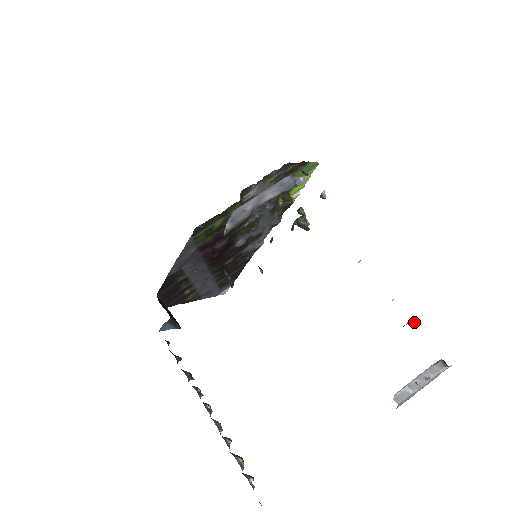
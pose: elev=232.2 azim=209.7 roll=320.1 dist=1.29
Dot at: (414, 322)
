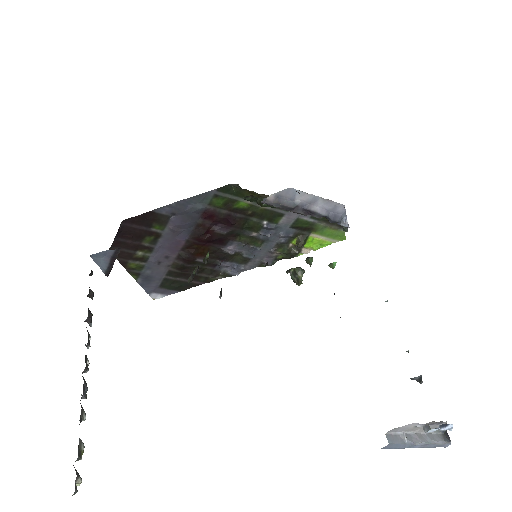
Dot at: (421, 383)
